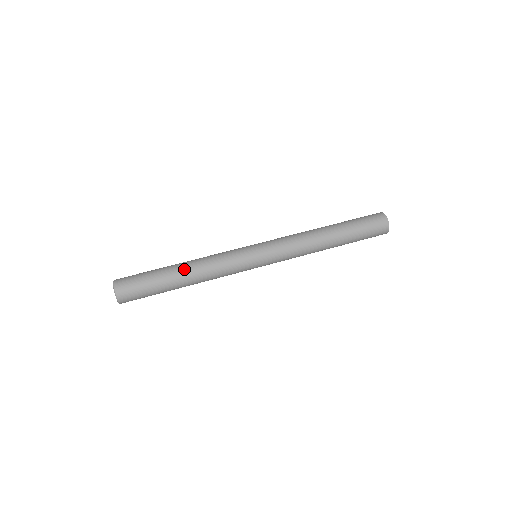
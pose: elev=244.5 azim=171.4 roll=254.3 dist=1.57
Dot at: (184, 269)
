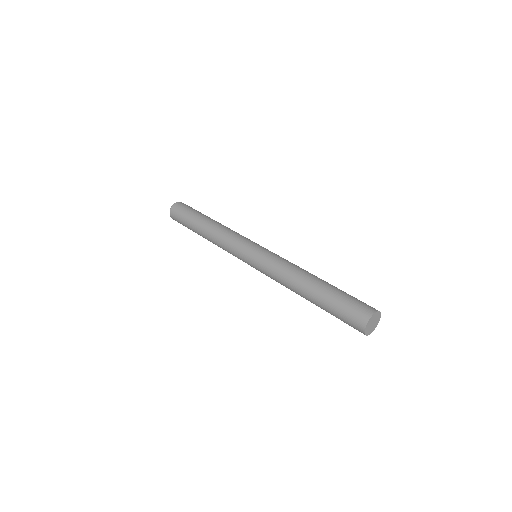
Dot at: (212, 221)
